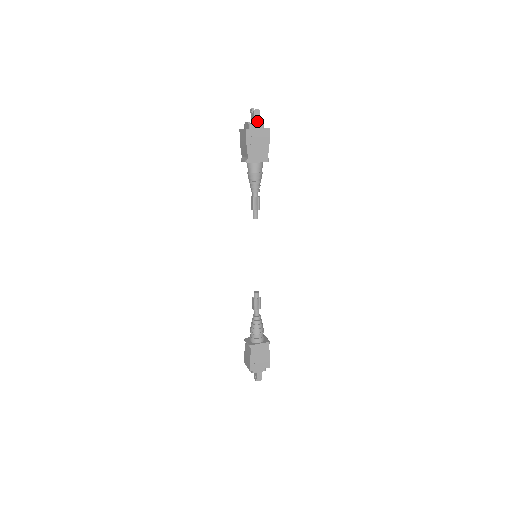
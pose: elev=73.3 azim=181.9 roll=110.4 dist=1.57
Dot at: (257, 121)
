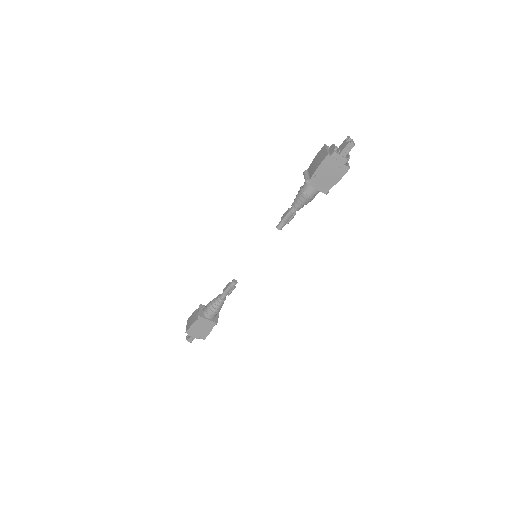
Dot at: (345, 153)
